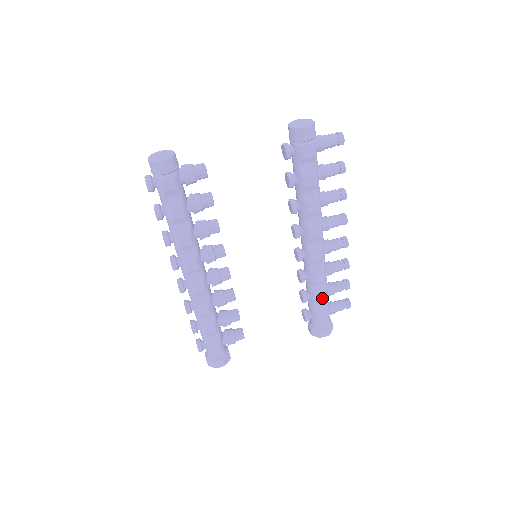
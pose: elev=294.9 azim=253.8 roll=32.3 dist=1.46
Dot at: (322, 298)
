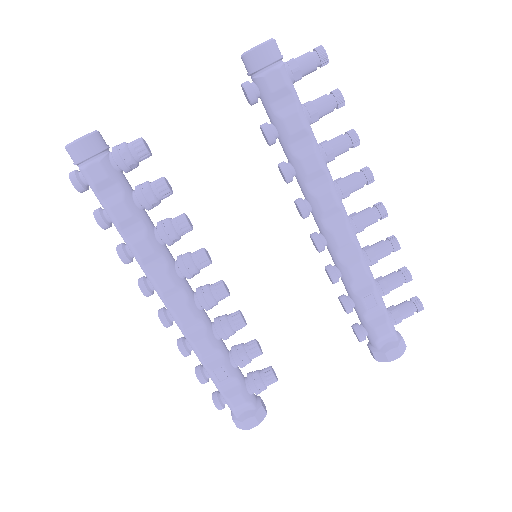
Dot at: (371, 300)
